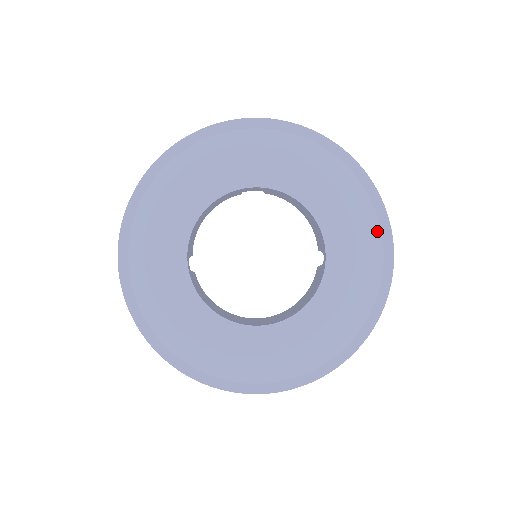
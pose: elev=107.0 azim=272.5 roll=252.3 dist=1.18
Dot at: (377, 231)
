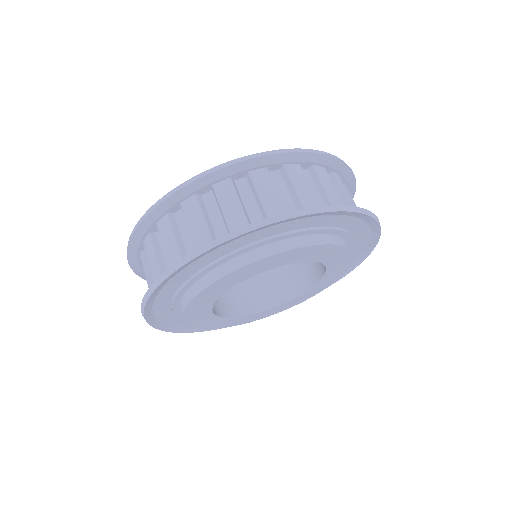
Dot at: (362, 224)
